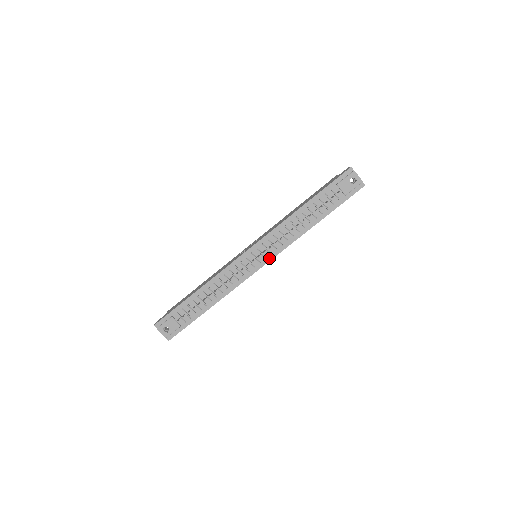
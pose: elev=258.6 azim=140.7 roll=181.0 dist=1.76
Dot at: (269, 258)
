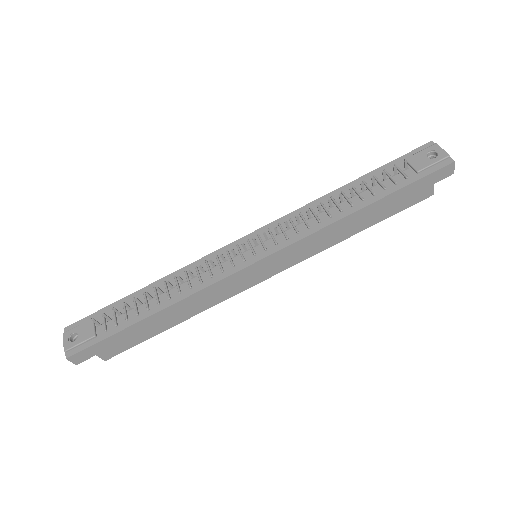
Dot at: (272, 250)
